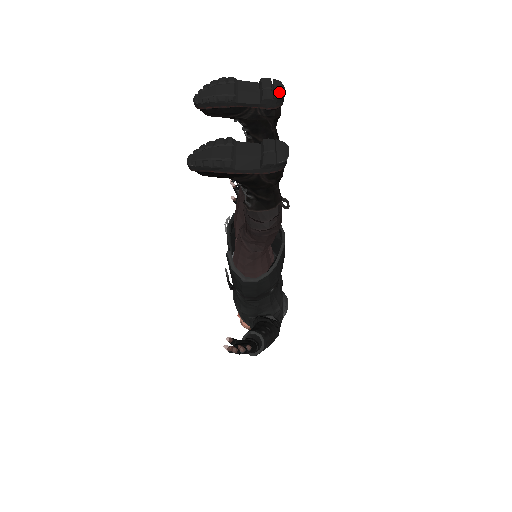
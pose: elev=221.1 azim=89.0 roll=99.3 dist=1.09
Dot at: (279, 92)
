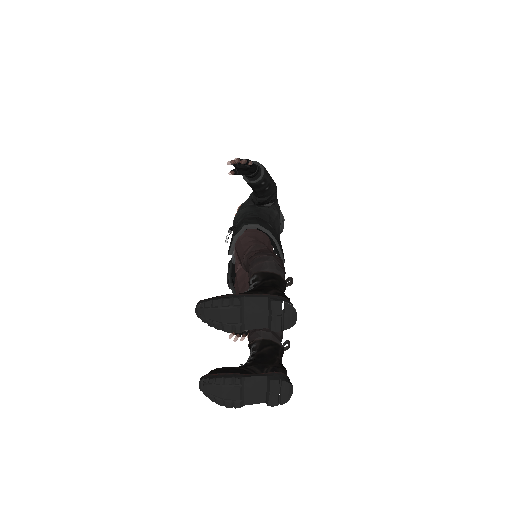
Dot at: (289, 322)
